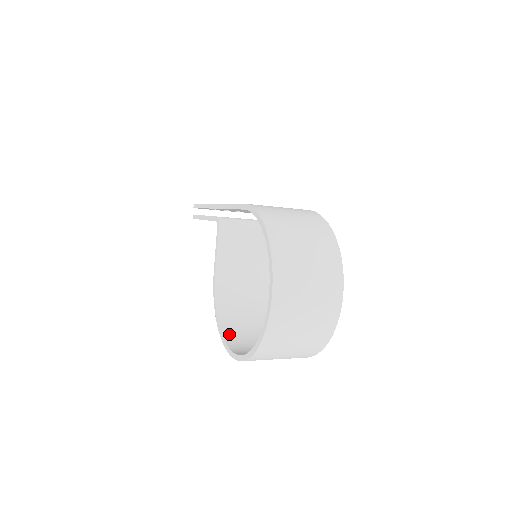
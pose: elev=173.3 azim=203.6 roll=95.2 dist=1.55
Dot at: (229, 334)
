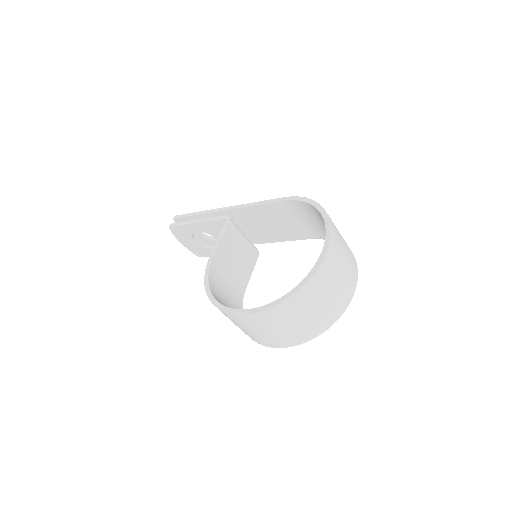
Dot at: occluded
